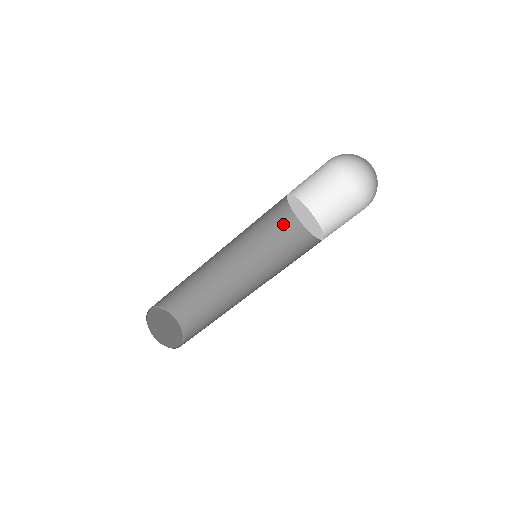
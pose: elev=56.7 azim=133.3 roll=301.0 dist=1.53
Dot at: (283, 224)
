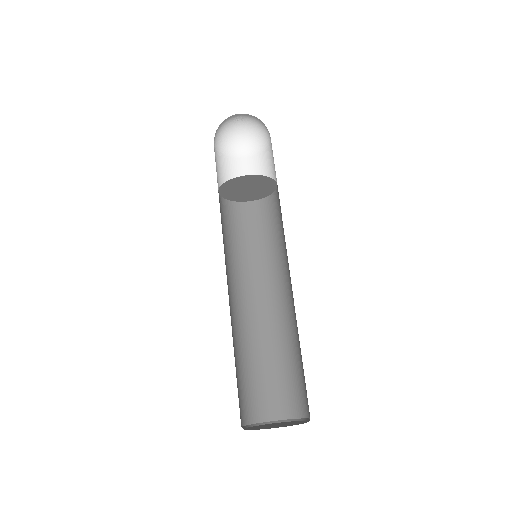
Dot at: (266, 227)
